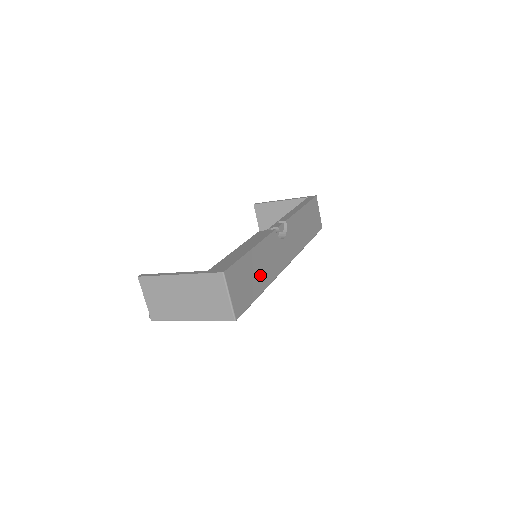
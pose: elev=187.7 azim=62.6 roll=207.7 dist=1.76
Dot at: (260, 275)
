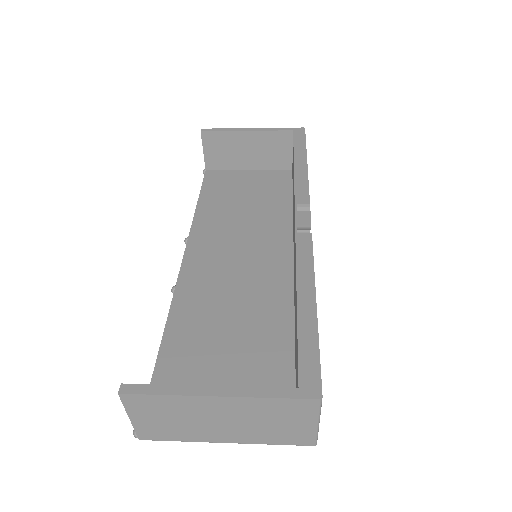
Dot at: occluded
